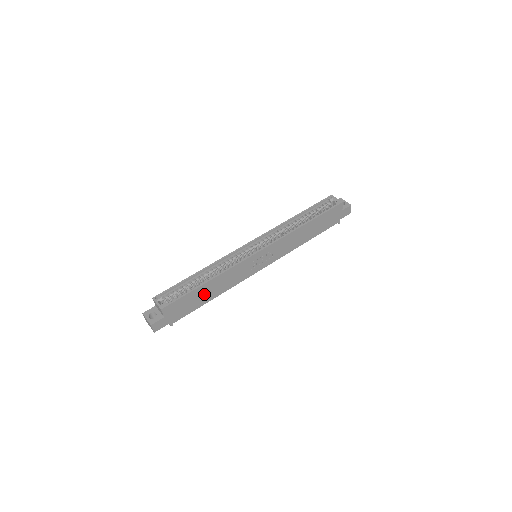
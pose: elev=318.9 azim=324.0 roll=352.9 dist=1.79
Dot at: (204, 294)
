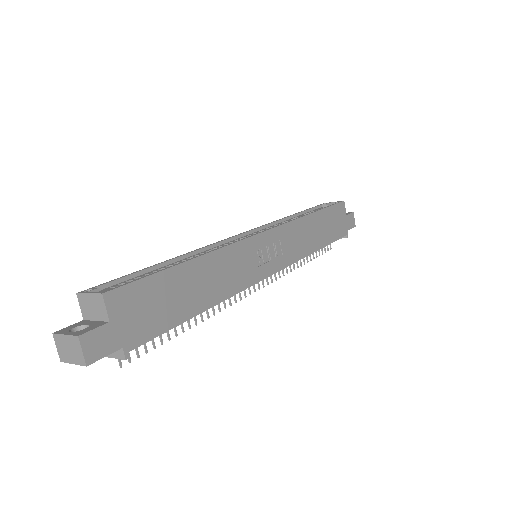
Dot at: (187, 290)
